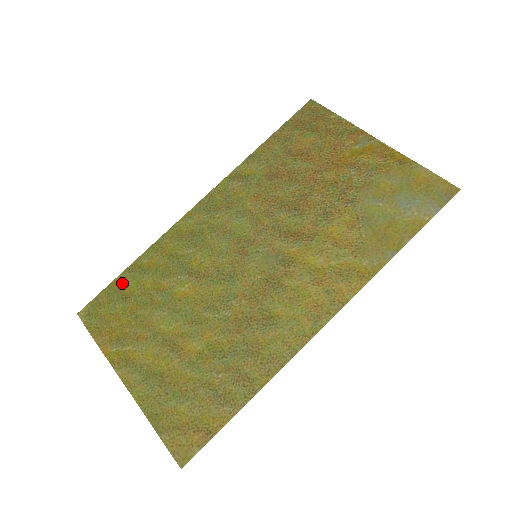
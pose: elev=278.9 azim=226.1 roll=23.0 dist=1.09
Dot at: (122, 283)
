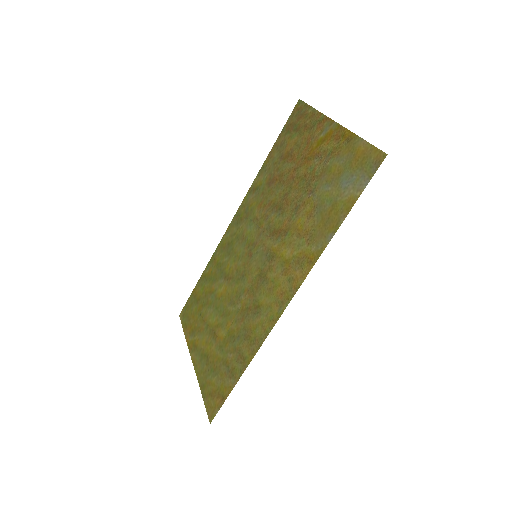
Dot at: (197, 290)
